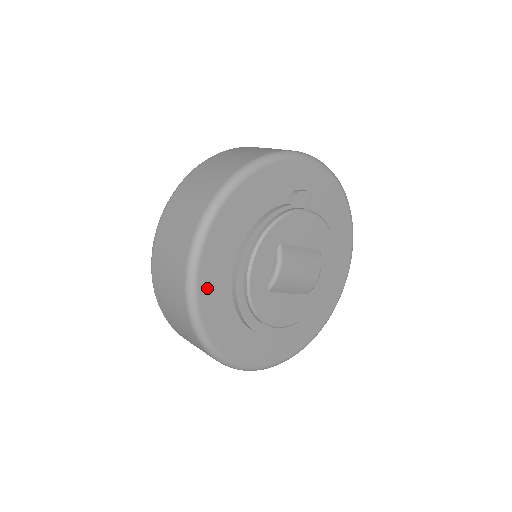
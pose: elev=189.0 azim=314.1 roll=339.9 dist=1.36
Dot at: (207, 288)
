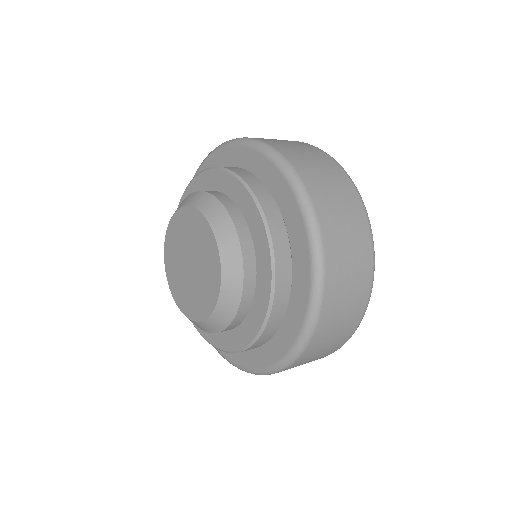
Dot at: occluded
